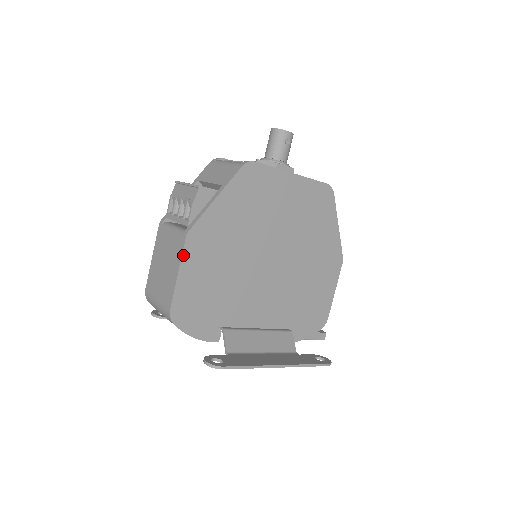
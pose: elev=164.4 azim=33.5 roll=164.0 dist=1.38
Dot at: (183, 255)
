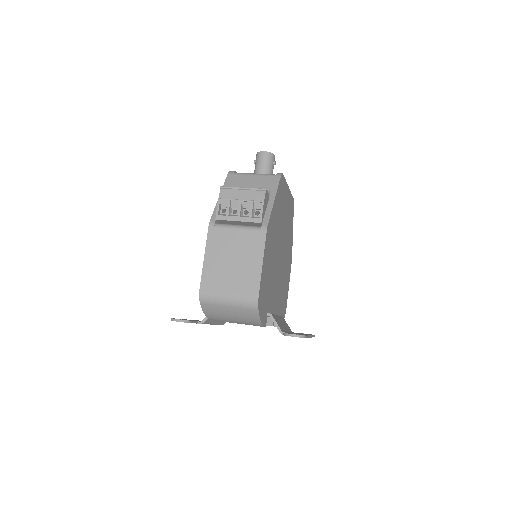
Dot at: (265, 247)
